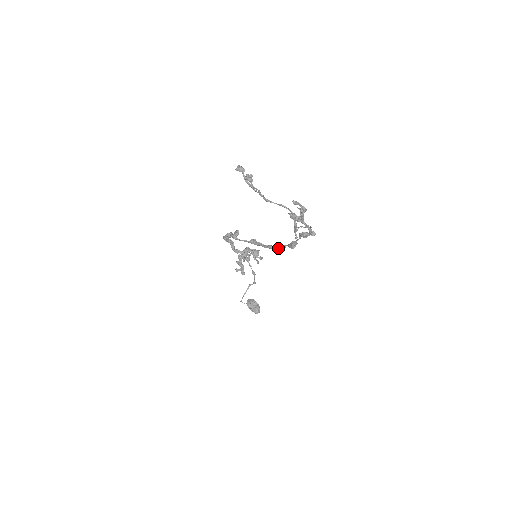
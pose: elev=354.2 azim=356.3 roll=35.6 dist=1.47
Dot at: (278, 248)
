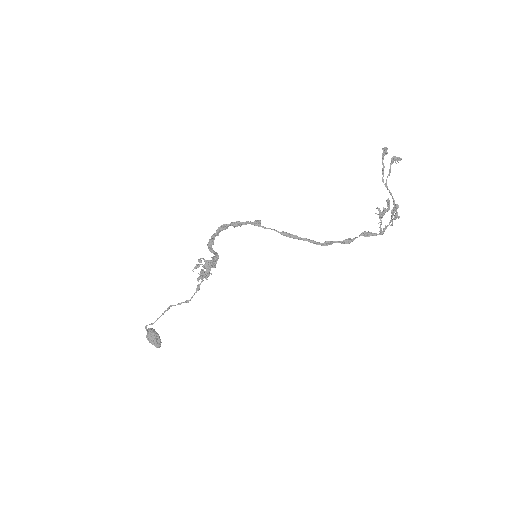
Dot at: (325, 243)
